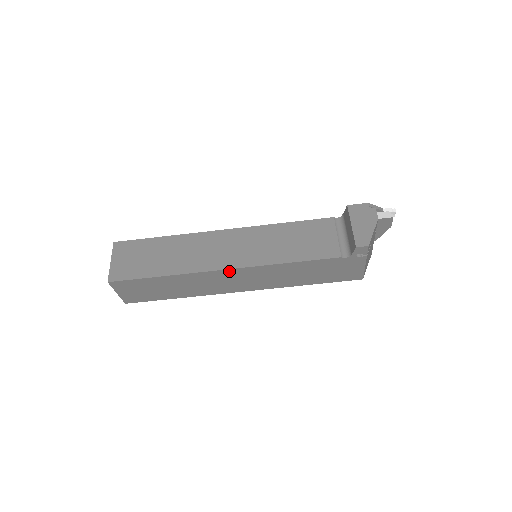
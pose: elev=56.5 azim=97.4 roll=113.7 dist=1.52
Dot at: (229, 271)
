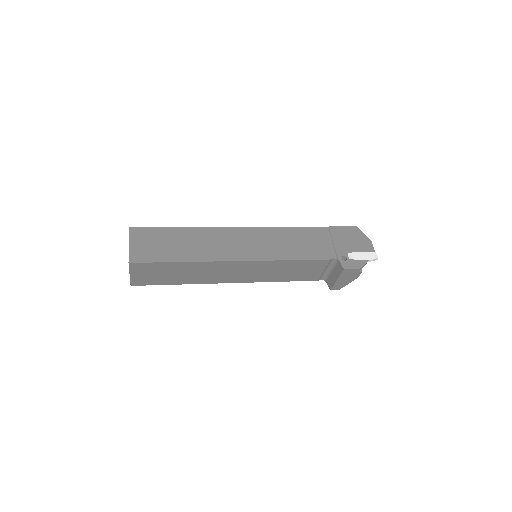
Dot at: occluded
